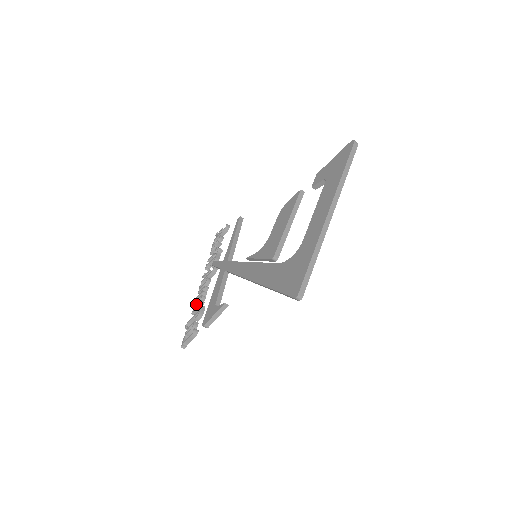
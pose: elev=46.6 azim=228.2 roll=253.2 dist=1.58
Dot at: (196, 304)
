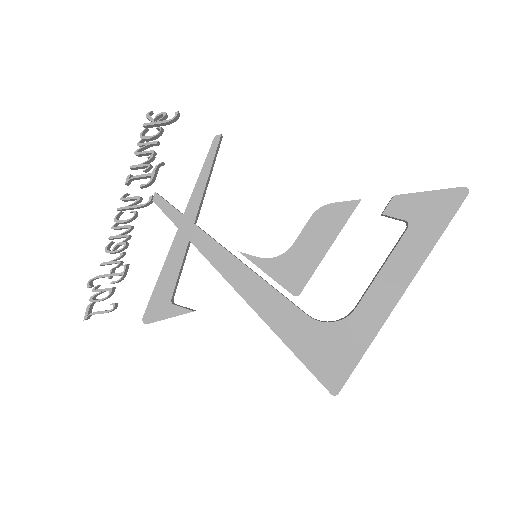
Dot at: (111, 253)
